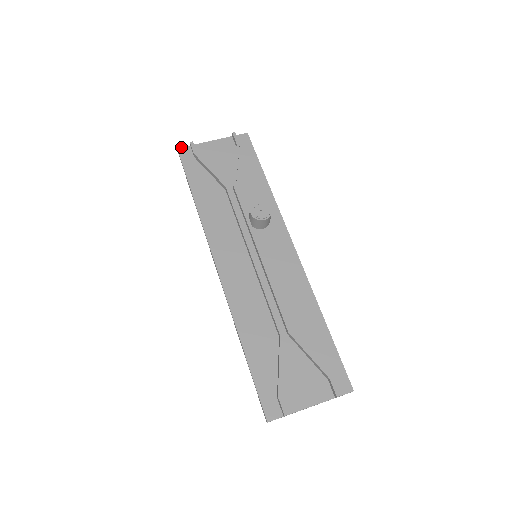
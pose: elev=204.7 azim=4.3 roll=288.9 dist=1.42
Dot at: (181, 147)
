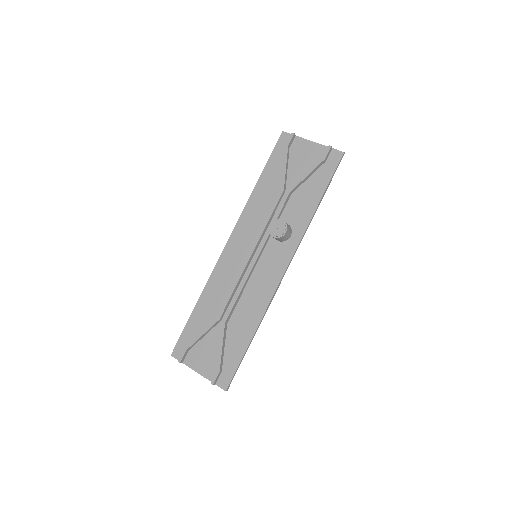
Dot at: (286, 132)
